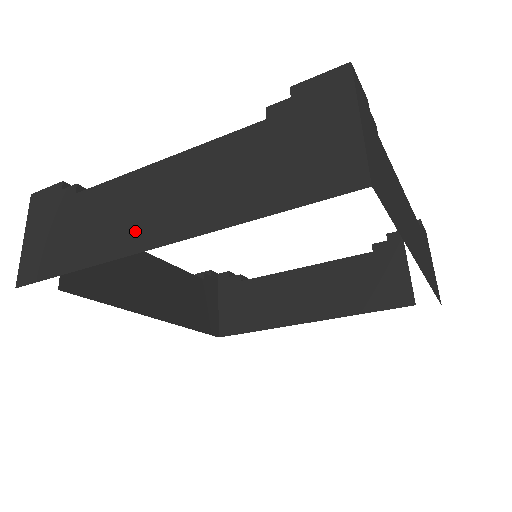
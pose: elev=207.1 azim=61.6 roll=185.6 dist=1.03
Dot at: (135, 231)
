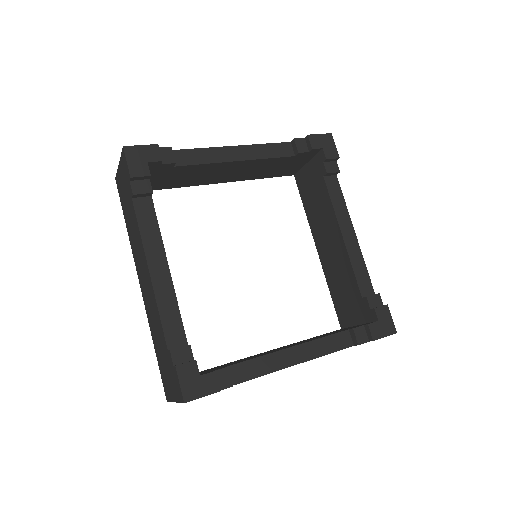
Dot at: occluded
